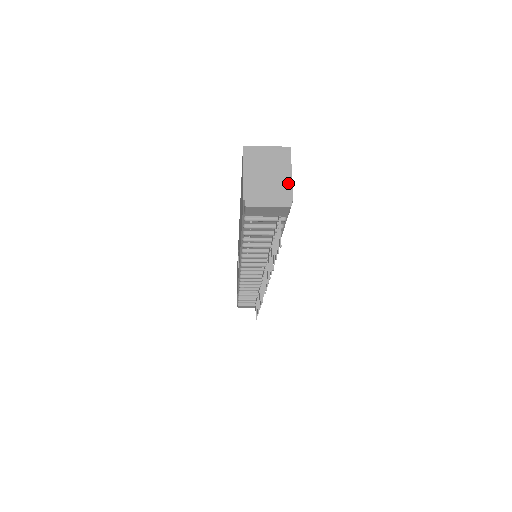
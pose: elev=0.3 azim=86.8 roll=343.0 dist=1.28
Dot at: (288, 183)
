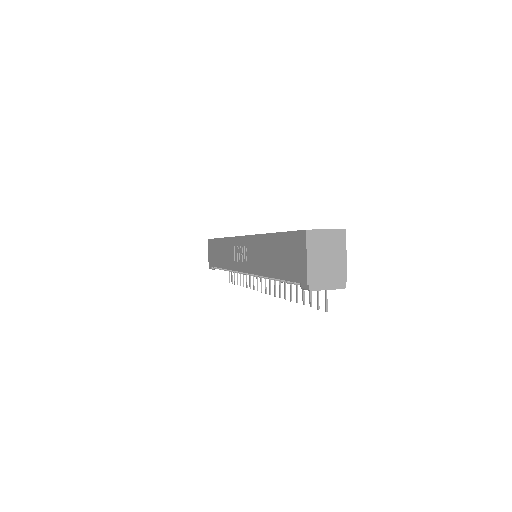
Dot at: (343, 266)
